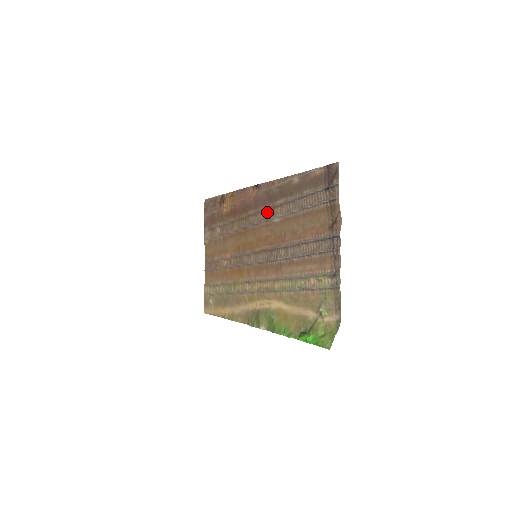
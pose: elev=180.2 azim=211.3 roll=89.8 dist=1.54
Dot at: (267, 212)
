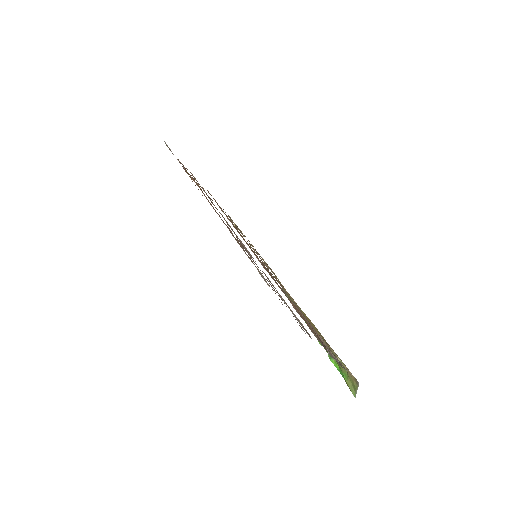
Dot at: occluded
